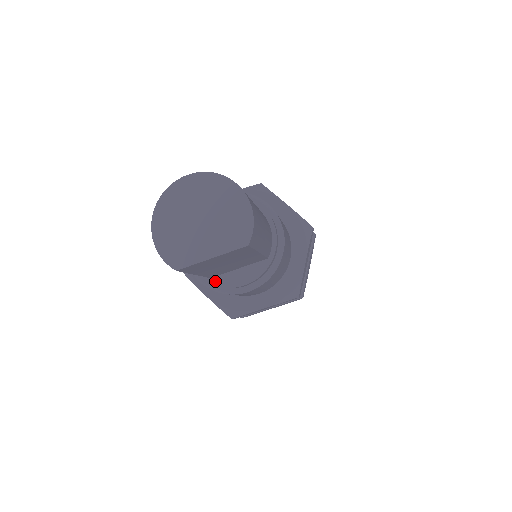
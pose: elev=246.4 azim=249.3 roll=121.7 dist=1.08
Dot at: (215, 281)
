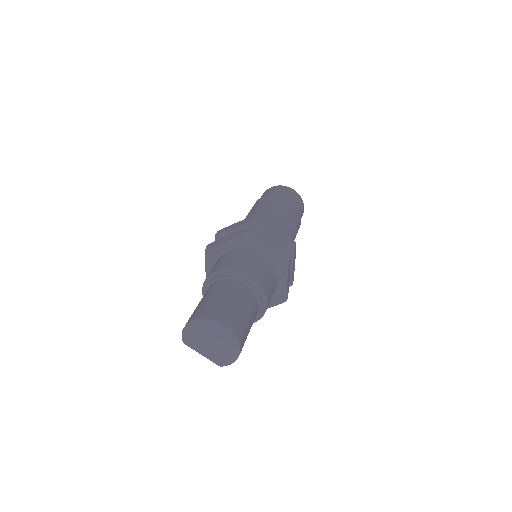
Dot at: occluded
